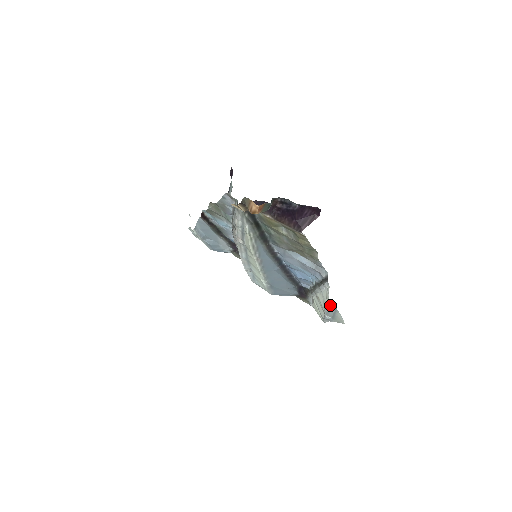
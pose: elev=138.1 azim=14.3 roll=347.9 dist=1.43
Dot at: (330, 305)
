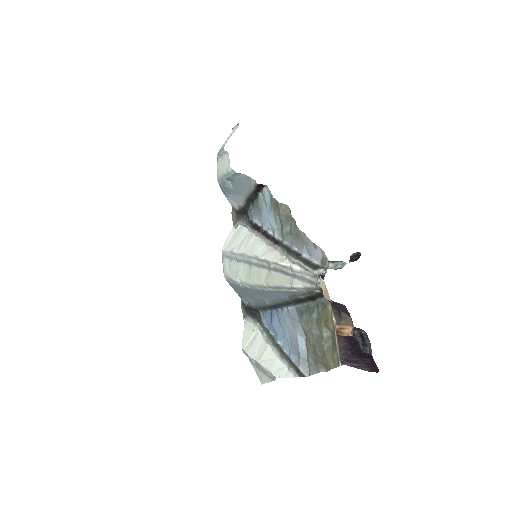
Dot at: (273, 375)
